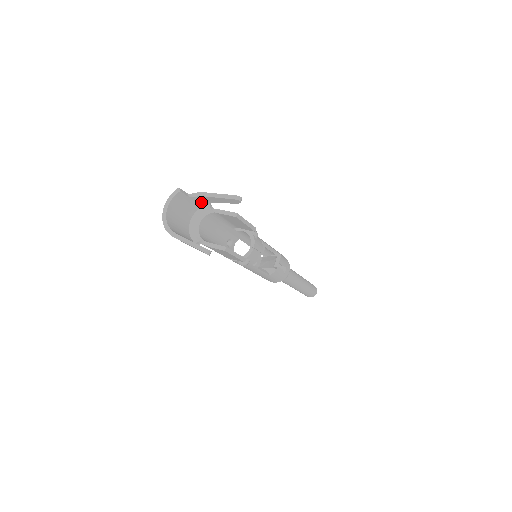
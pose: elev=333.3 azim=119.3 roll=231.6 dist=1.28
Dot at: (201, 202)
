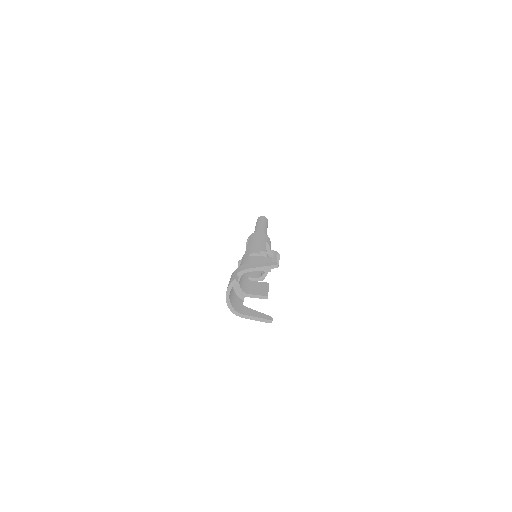
Dot at: occluded
